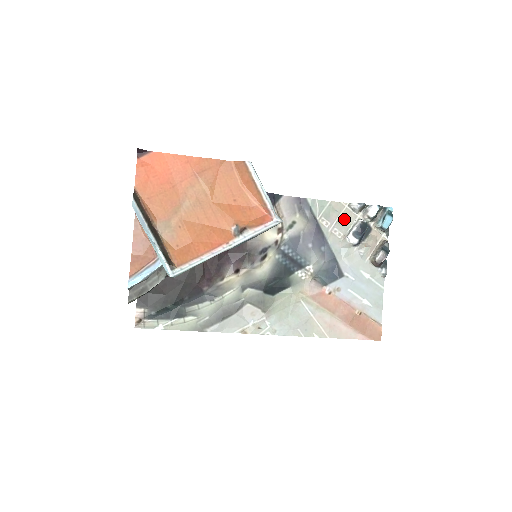
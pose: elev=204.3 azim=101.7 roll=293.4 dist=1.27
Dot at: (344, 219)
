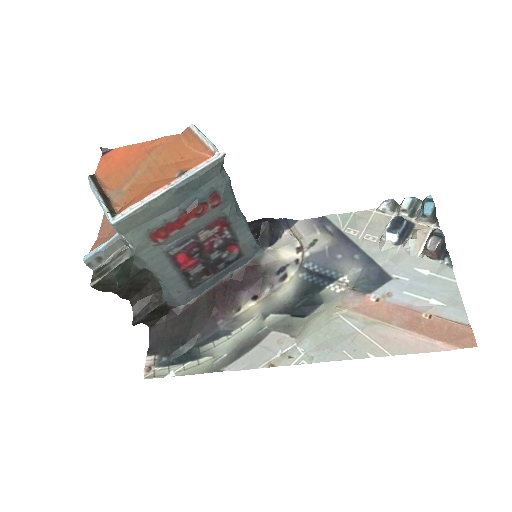
Dot at: (375, 224)
